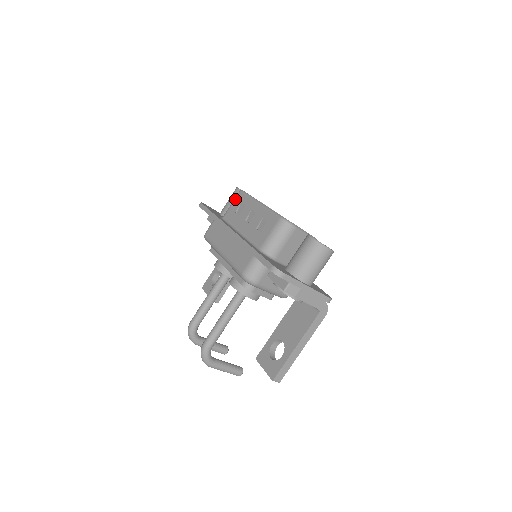
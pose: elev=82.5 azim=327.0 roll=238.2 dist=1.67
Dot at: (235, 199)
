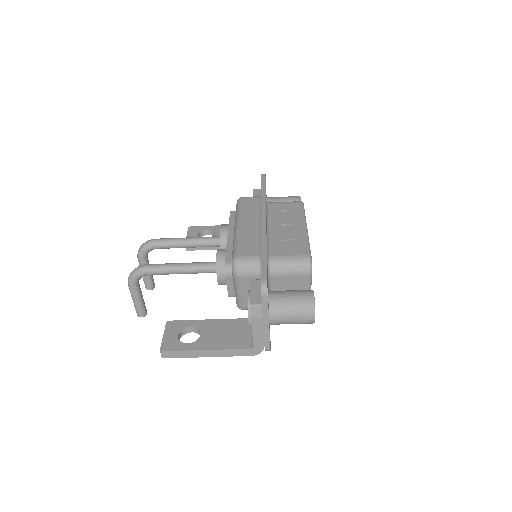
Dot at: (291, 202)
